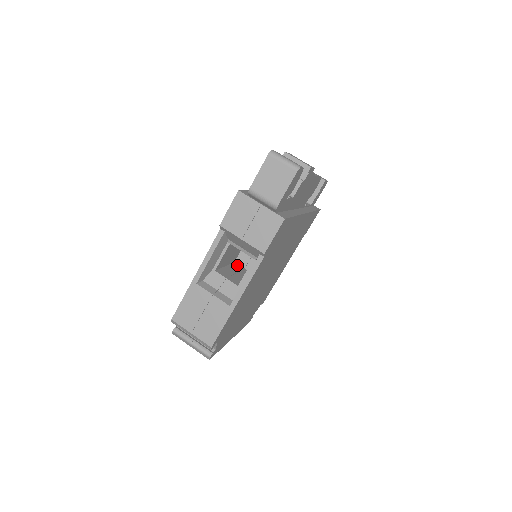
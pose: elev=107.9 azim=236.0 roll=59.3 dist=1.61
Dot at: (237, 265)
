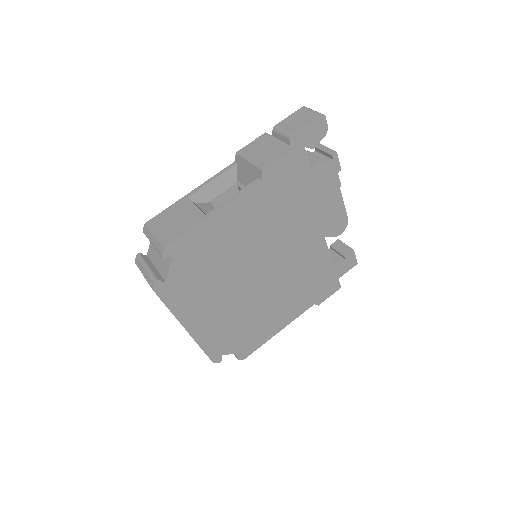
Dot at: occluded
